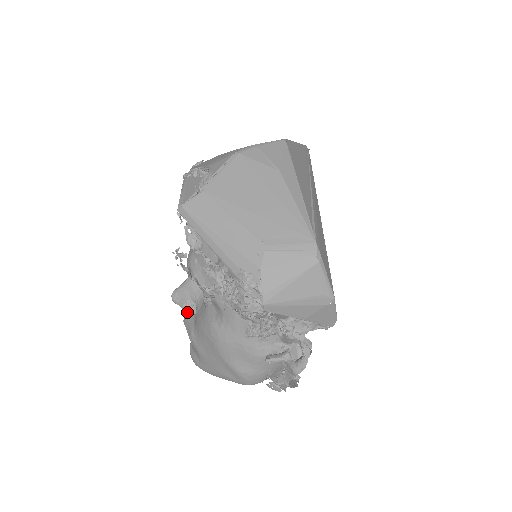
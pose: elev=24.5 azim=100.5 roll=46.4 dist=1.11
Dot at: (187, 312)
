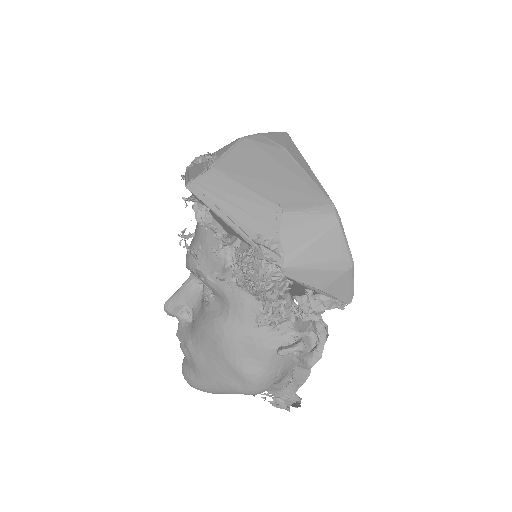
Dot at: occluded
